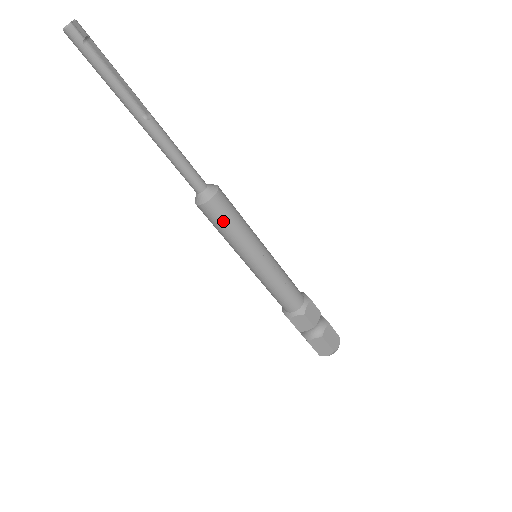
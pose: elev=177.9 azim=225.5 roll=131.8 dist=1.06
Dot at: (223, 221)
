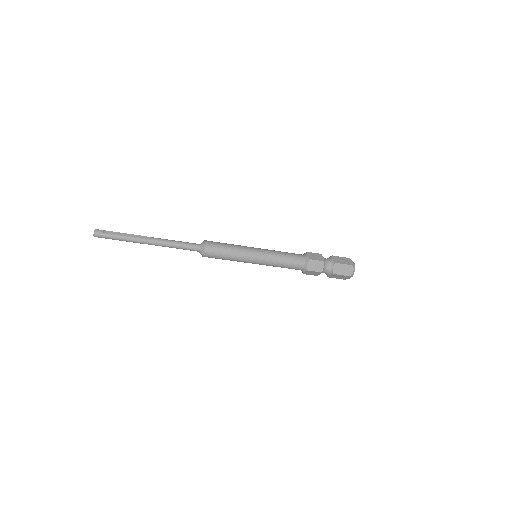
Dot at: (221, 250)
